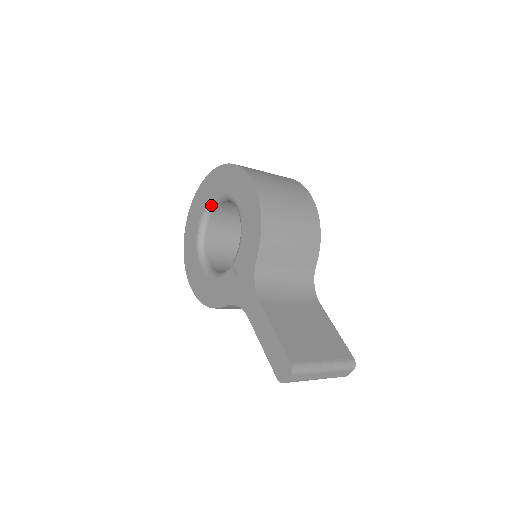
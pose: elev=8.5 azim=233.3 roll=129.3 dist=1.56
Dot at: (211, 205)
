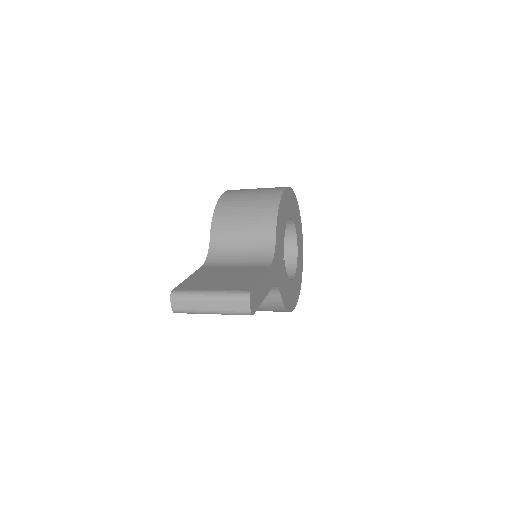
Dot at: occluded
